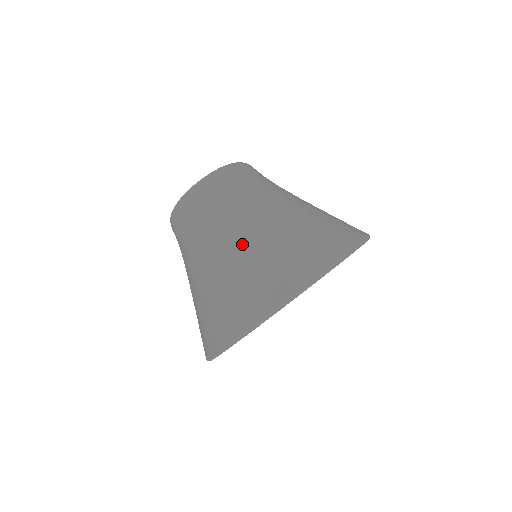
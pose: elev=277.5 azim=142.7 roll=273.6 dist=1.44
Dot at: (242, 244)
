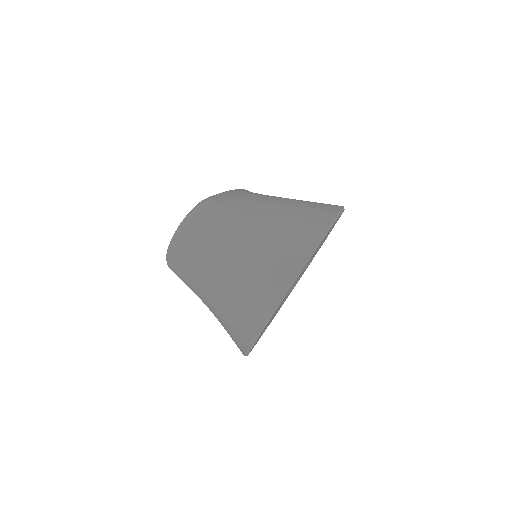
Dot at: (221, 281)
